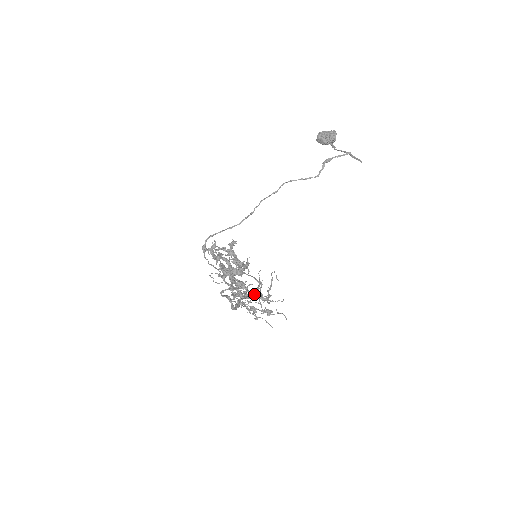
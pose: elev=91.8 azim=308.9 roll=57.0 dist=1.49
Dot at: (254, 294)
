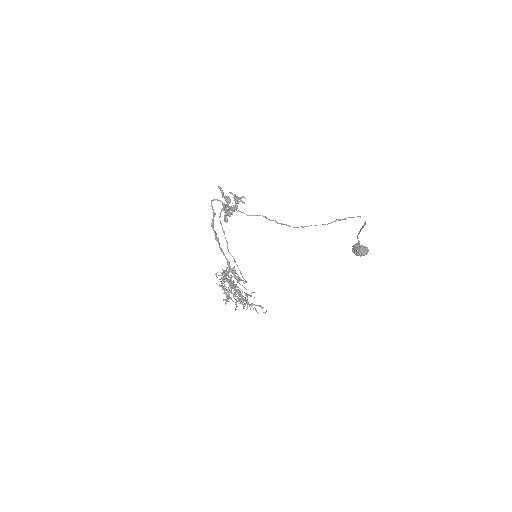
Dot at: (236, 276)
